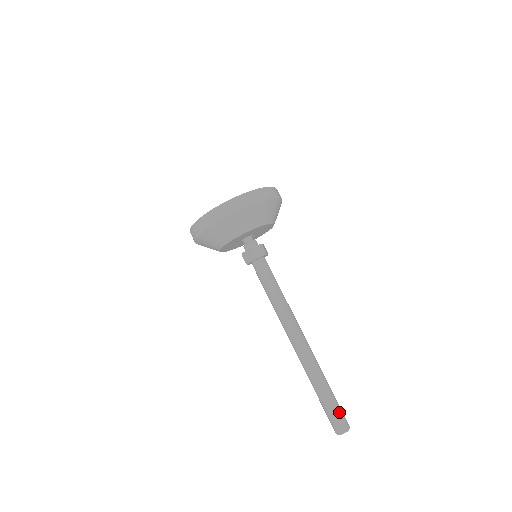
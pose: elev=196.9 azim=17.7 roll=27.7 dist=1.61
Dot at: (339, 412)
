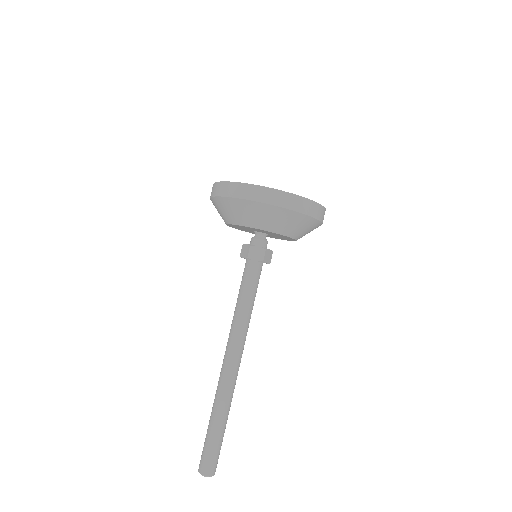
Dot at: (219, 454)
